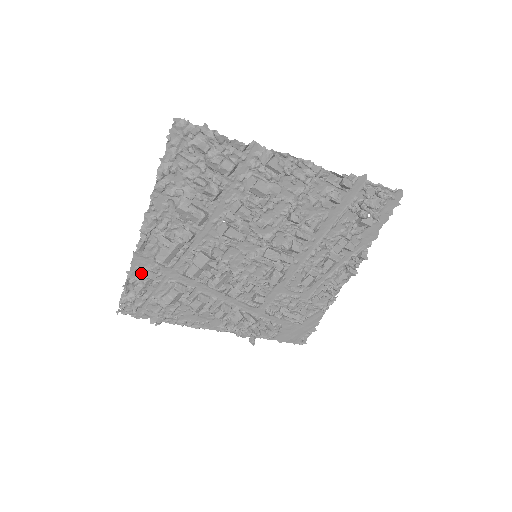
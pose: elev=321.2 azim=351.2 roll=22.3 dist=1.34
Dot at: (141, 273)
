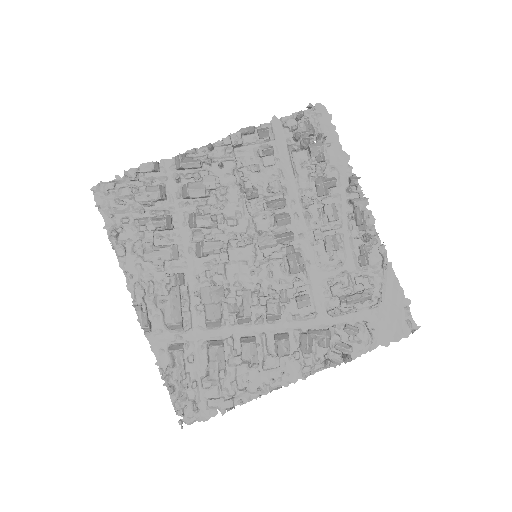
Dot at: (169, 355)
